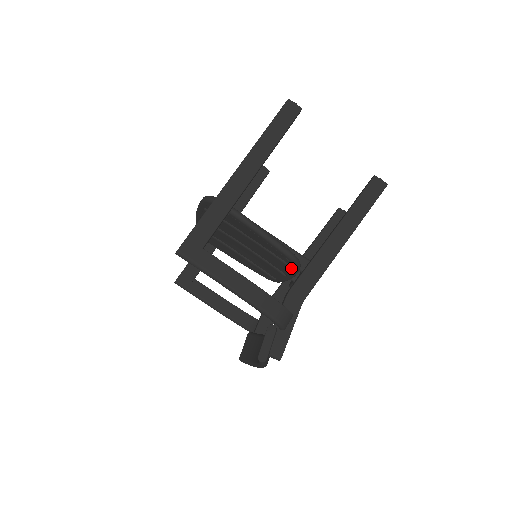
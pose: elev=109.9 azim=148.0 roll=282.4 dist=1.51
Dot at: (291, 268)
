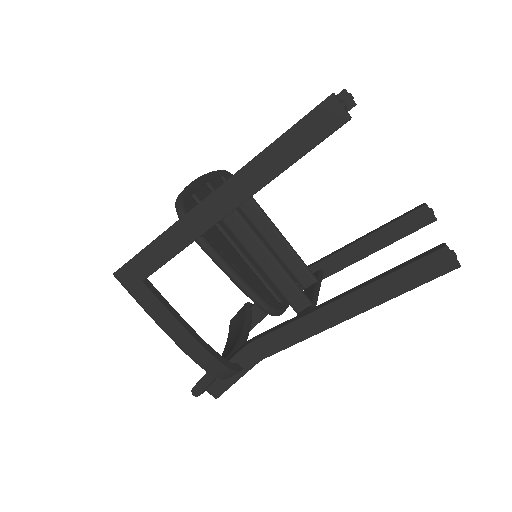
Dot at: occluded
